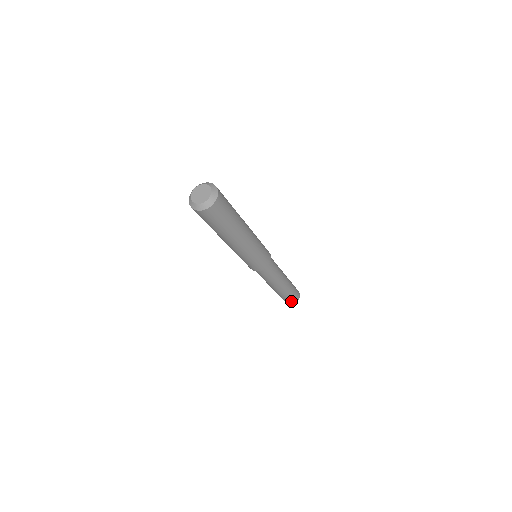
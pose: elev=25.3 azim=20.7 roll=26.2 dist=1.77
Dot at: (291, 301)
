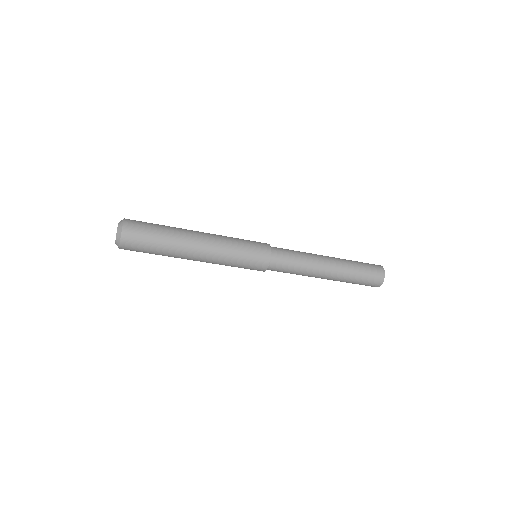
Dot at: (372, 284)
